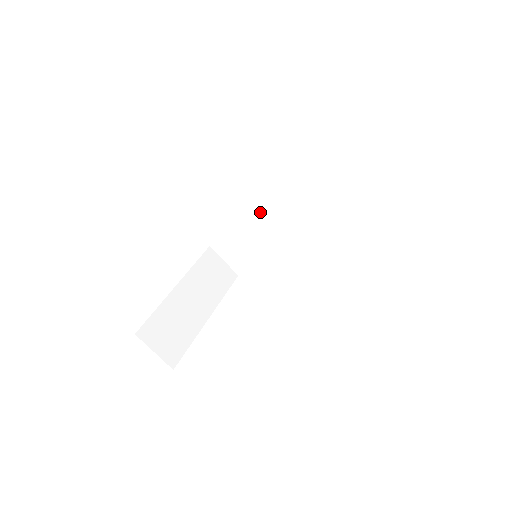
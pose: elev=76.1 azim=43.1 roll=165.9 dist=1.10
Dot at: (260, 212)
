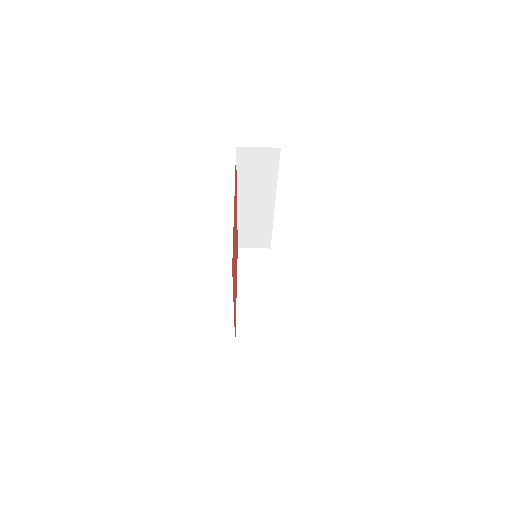
Dot at: (242, 213)
